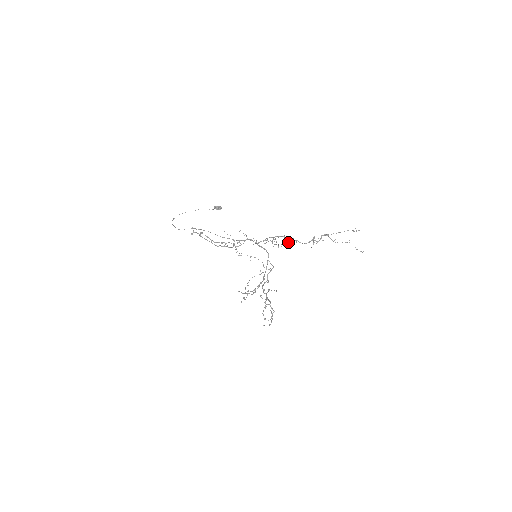
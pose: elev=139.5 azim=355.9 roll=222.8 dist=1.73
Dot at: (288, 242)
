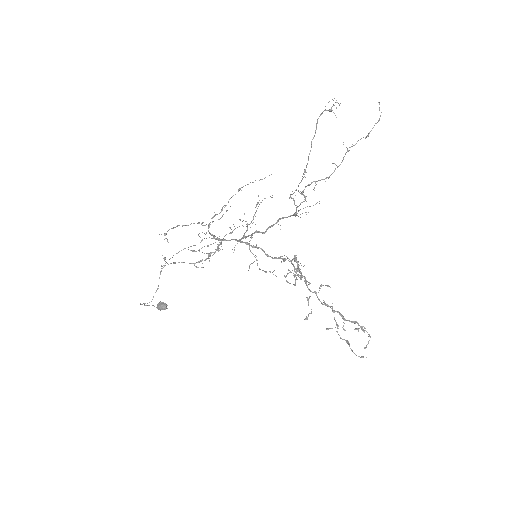
Dot at: (262, 200)
